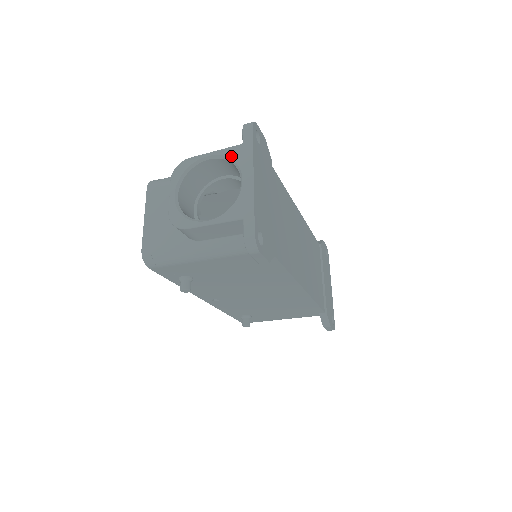
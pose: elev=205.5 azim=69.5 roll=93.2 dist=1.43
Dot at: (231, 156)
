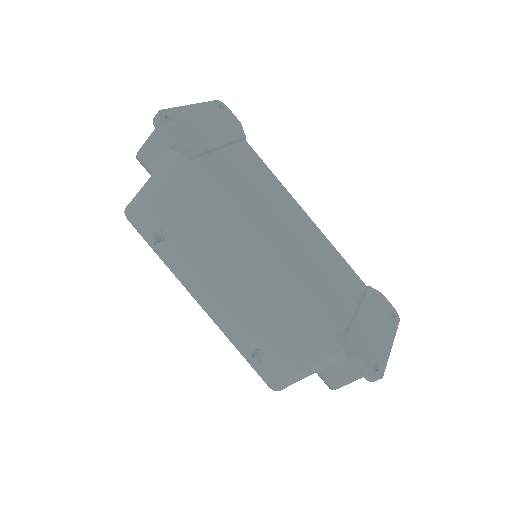
Dot at: occluded
